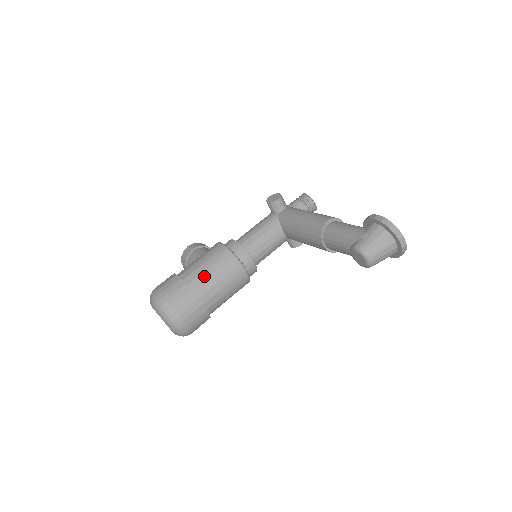
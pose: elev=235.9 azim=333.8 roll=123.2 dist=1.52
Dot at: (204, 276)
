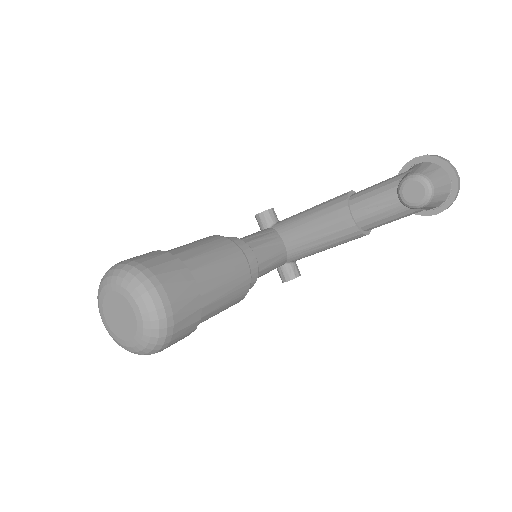
Dot at: (194, 251)
